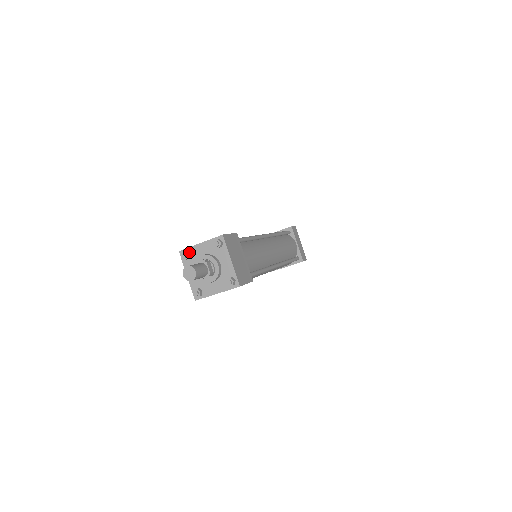
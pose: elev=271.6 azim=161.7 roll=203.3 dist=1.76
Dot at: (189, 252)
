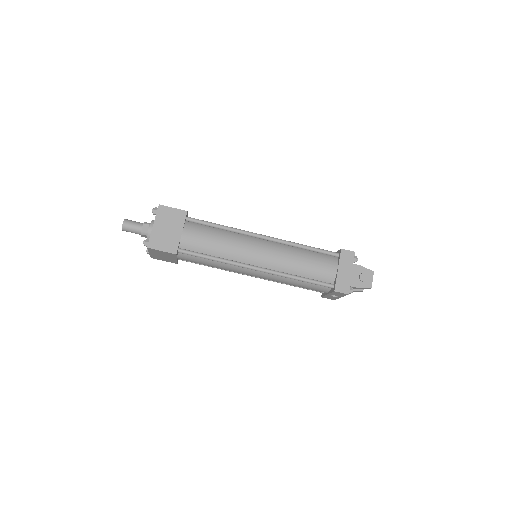
Dot at: occluded
